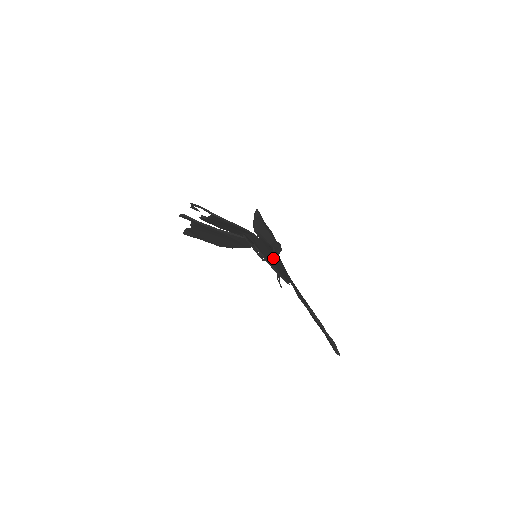
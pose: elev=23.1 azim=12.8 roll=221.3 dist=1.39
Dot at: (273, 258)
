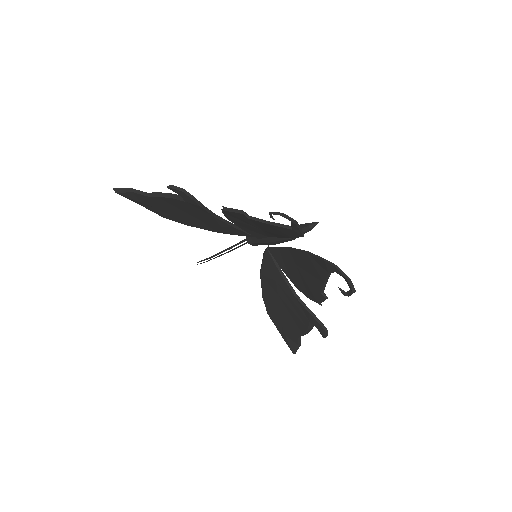
Dot at: (304, 273)
